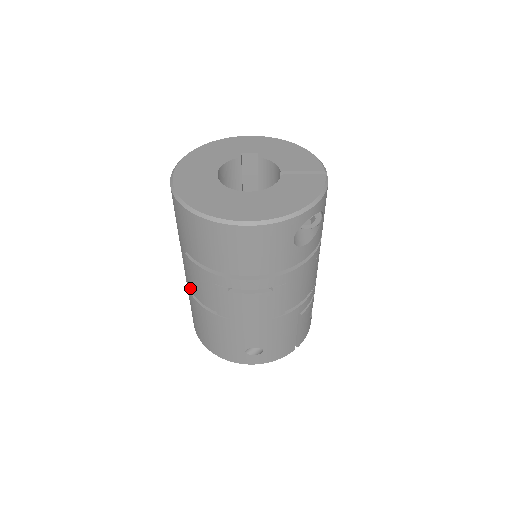
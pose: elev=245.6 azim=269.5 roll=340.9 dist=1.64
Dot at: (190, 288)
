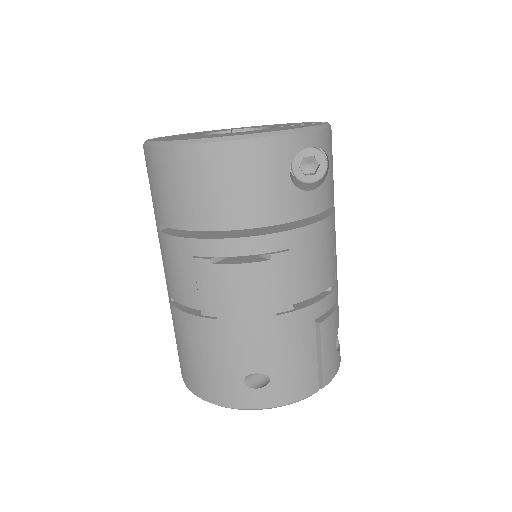
Dot at: (169, 292)
